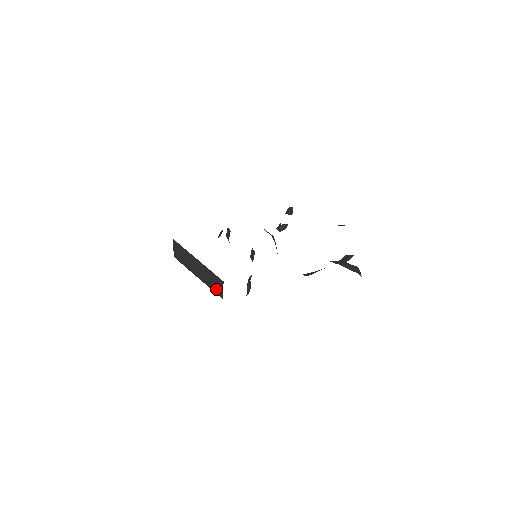
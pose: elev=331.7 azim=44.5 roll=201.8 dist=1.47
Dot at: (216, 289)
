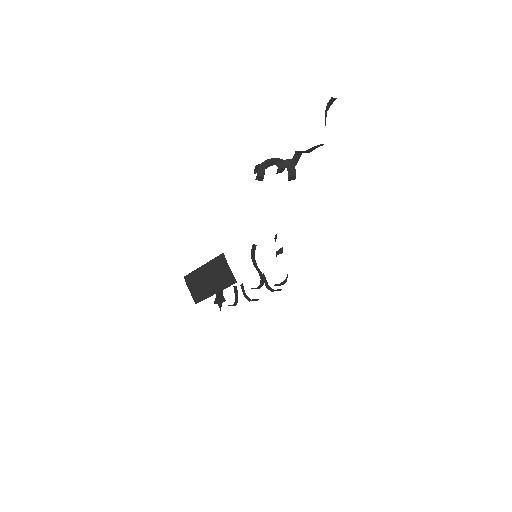
Dot at: (227, 277)
